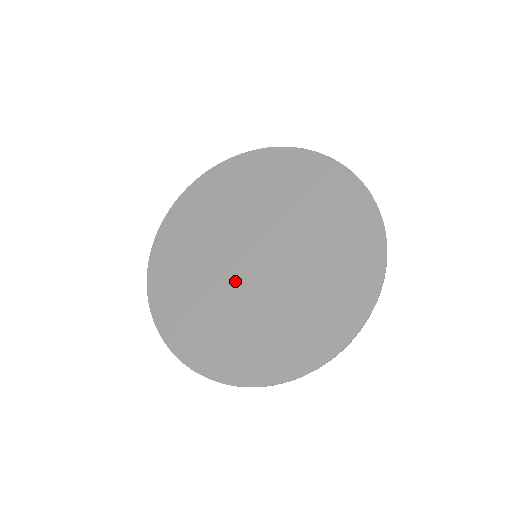
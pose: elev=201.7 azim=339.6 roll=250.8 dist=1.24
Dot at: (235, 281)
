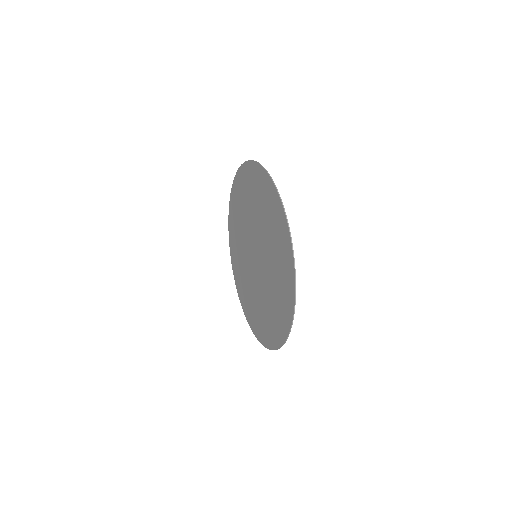
Dot at: (247, 247)
